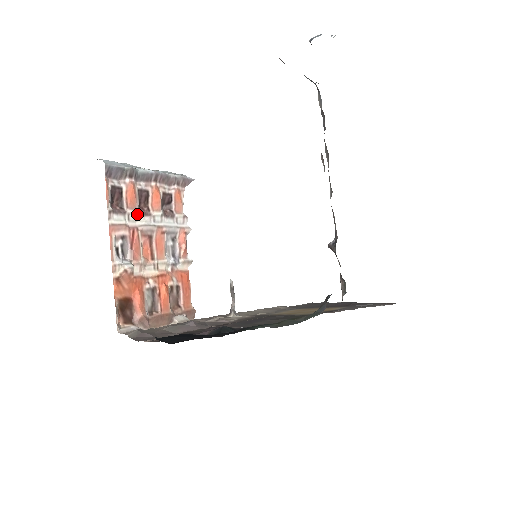
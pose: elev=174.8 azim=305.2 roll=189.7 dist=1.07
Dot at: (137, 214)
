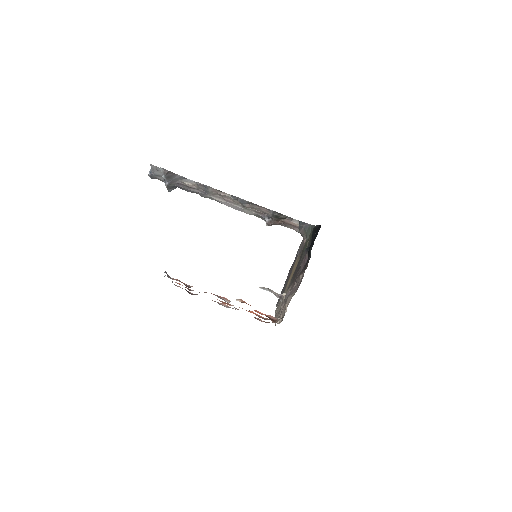
Dot at: occluded
